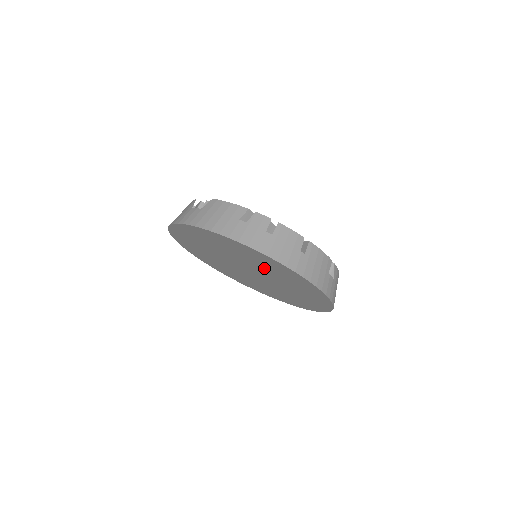
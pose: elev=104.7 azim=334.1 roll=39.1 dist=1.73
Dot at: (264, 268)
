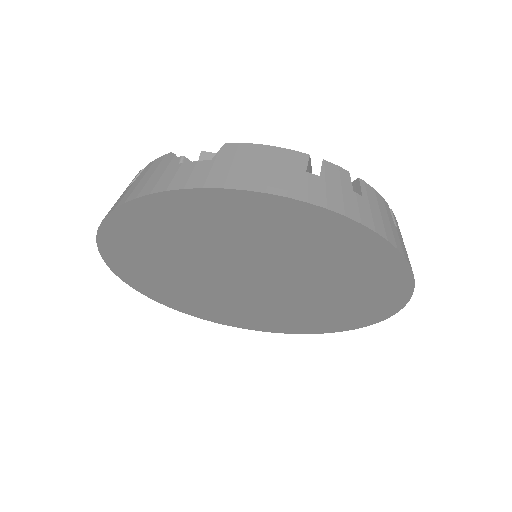
Dot at: (313, 266)
